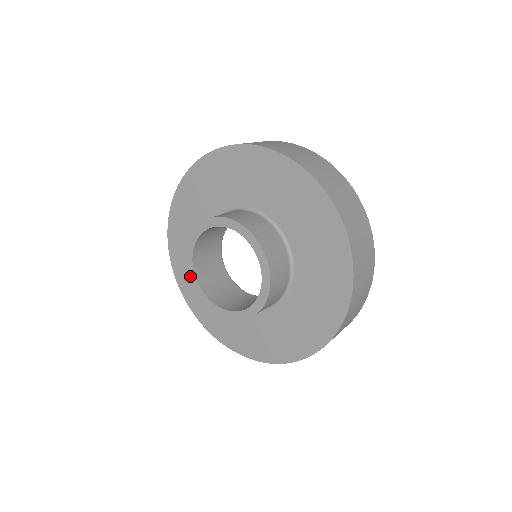
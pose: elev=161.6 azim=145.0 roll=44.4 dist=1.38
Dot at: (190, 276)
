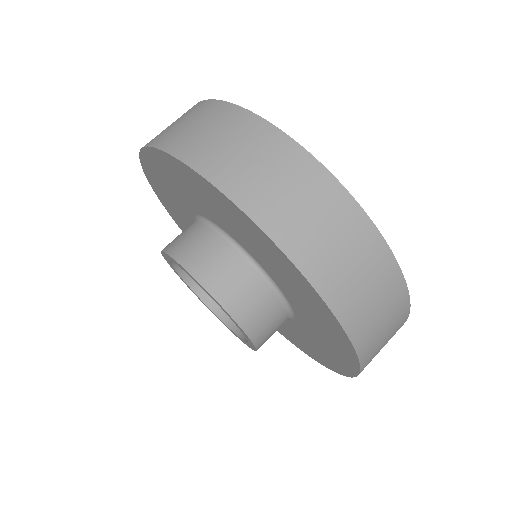
Dot at: (187, 286)
